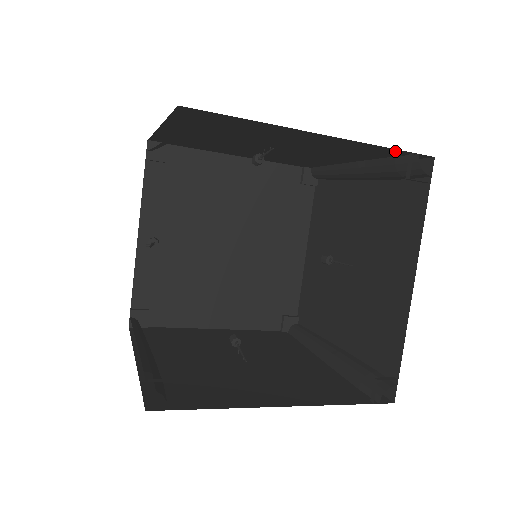
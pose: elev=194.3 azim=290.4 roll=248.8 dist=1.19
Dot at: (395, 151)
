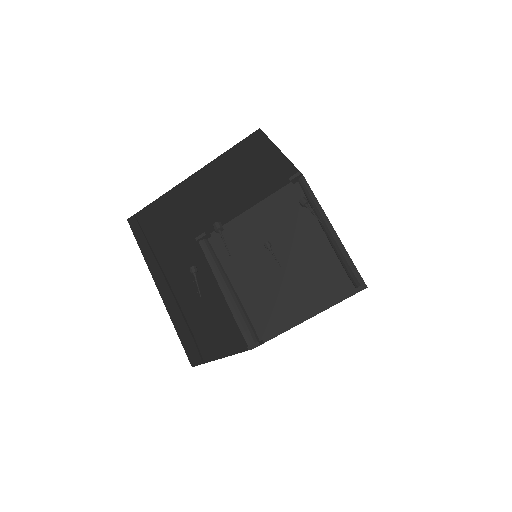
Dot at: occluded
